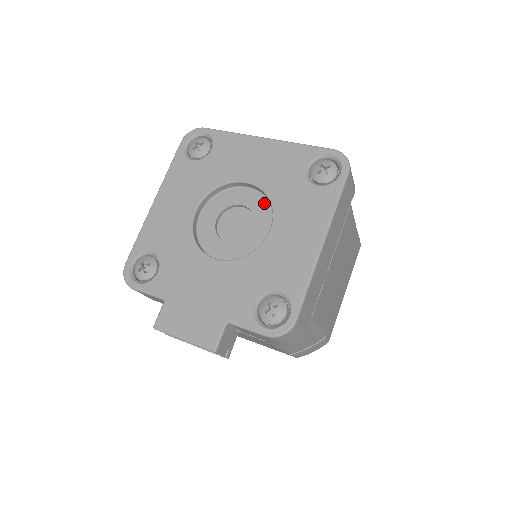
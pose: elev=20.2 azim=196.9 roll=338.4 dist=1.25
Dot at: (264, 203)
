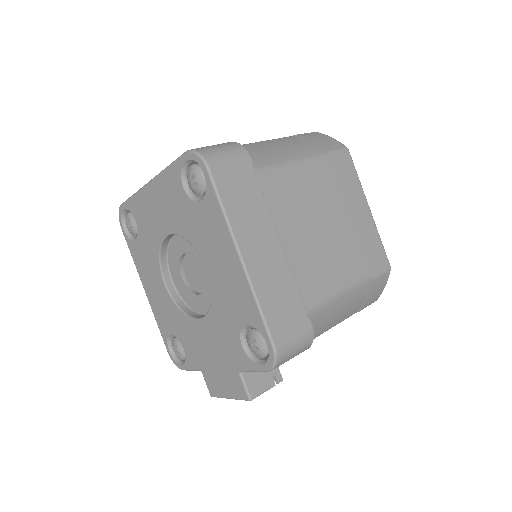
Dot at: occluded
